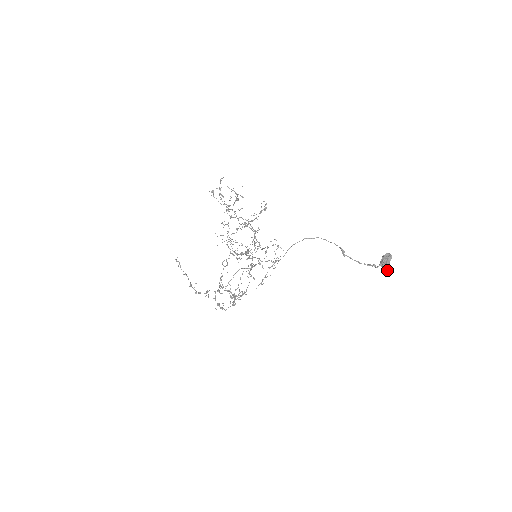
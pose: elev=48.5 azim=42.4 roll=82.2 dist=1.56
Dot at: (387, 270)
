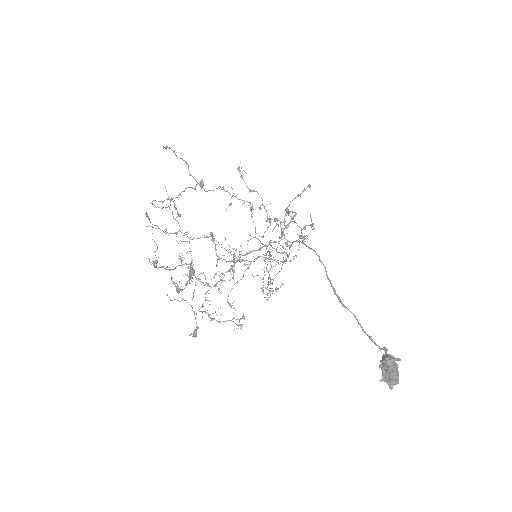
Dot at: occluded
